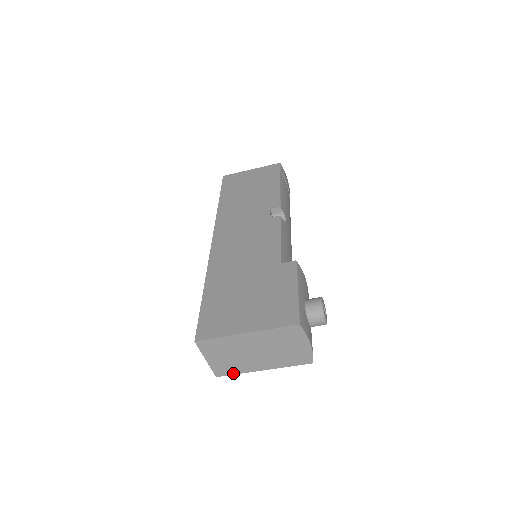
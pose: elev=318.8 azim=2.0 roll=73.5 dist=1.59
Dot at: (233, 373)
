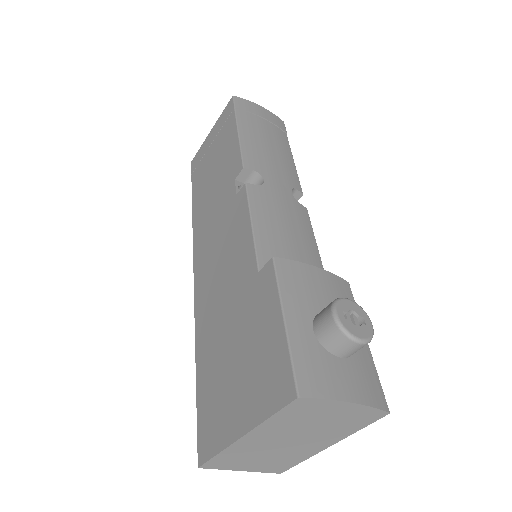
Dot at: (295, 464)
